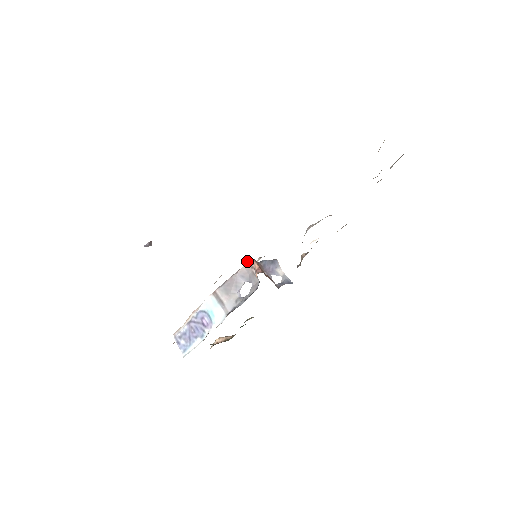
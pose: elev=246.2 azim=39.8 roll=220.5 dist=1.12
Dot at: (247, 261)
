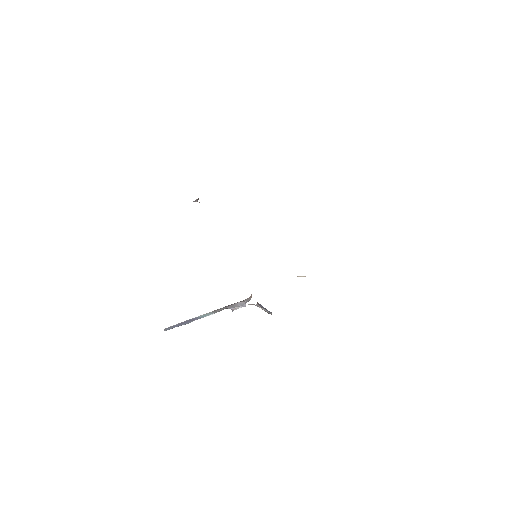
Dot at: occluded
